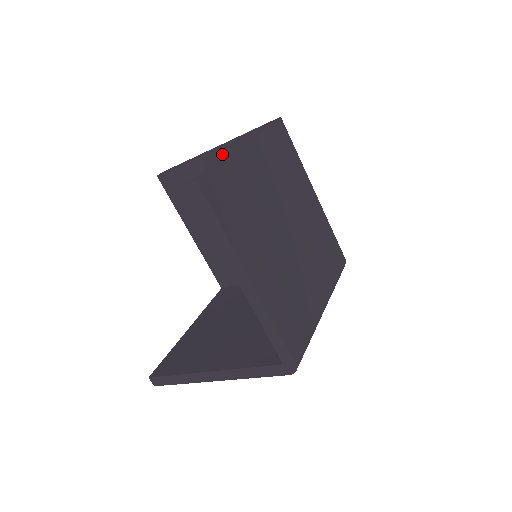
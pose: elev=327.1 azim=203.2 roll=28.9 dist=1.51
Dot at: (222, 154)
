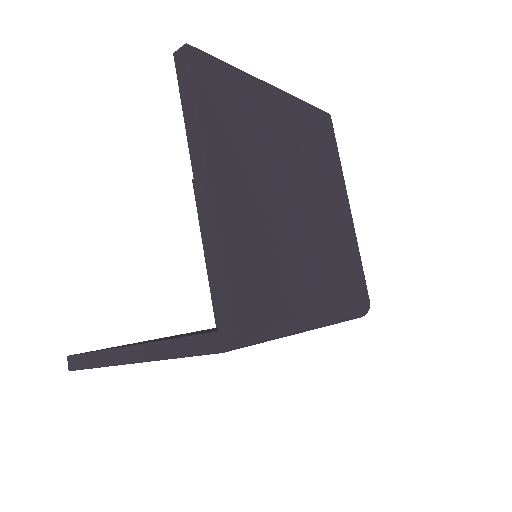
Dot at: occluded
